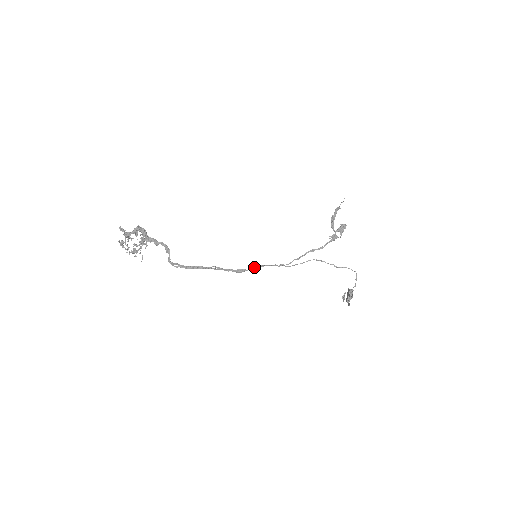
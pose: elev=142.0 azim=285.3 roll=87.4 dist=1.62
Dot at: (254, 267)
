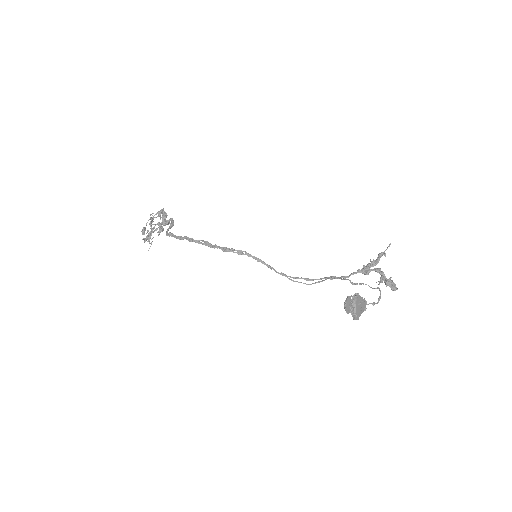
Dot at: (245, 254)
